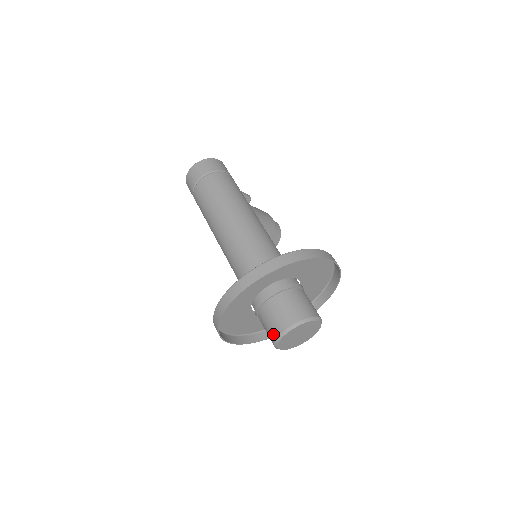
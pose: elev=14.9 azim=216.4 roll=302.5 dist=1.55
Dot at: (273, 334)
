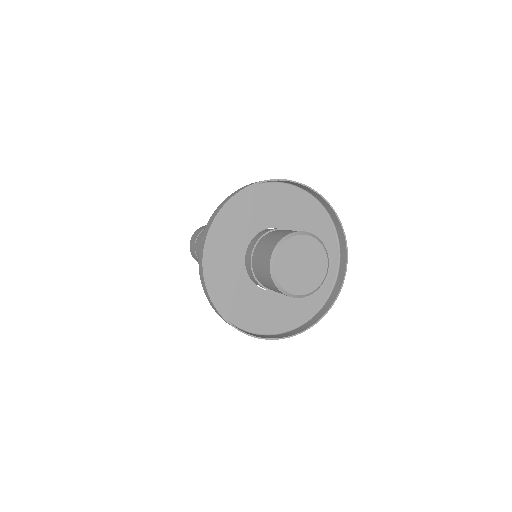
Dot at: (266, 271)
